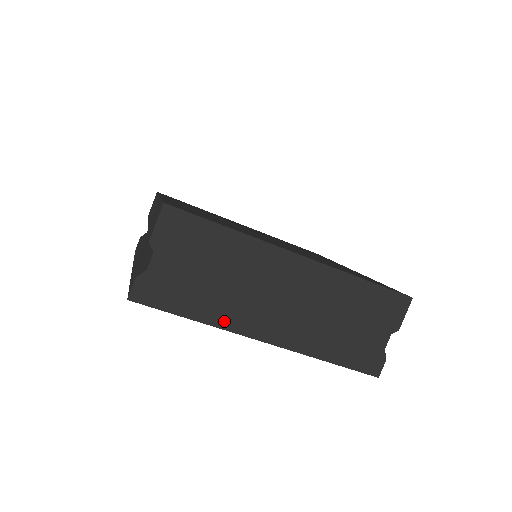
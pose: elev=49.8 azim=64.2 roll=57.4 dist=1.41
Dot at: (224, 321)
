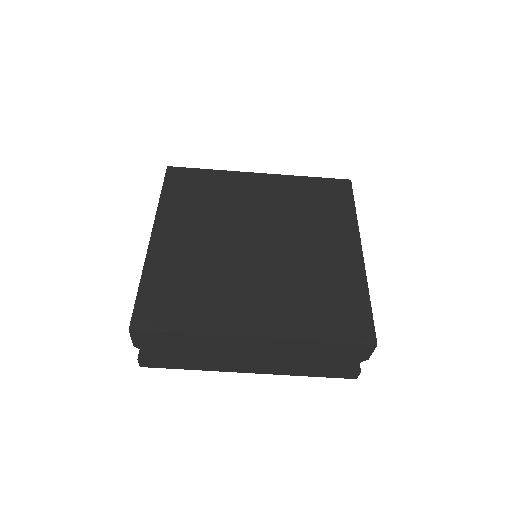
Dot at: (213, 368)
